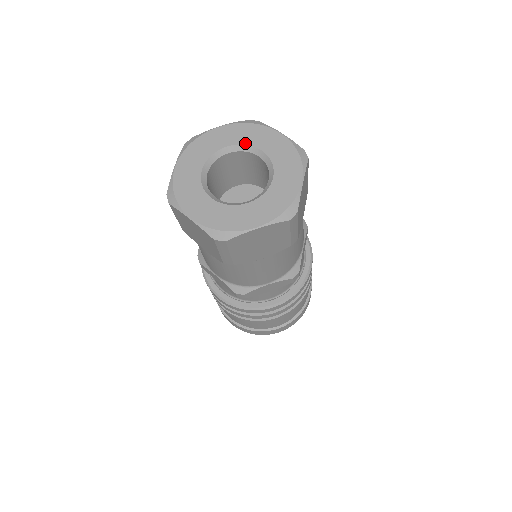
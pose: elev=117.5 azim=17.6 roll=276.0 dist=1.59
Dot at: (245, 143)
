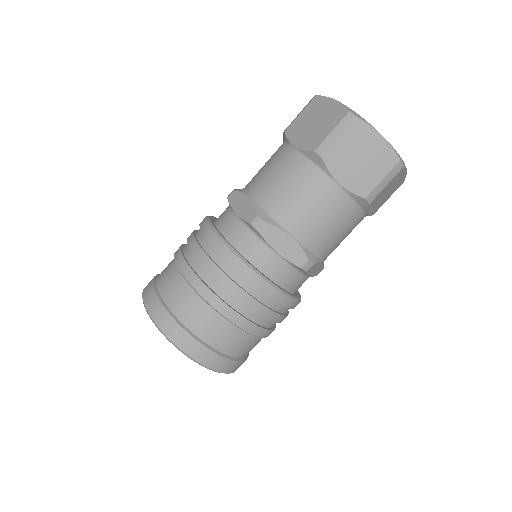
Dot at: occluded
